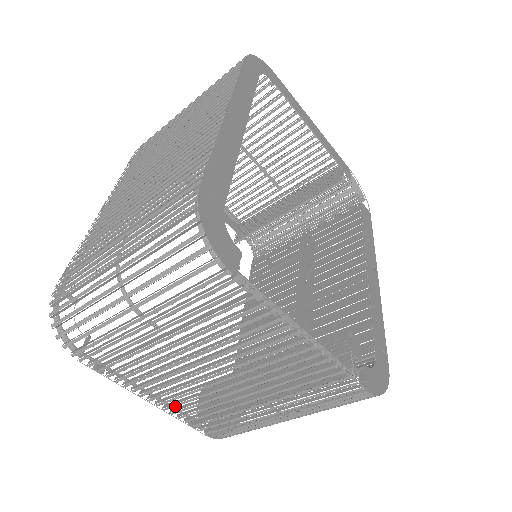
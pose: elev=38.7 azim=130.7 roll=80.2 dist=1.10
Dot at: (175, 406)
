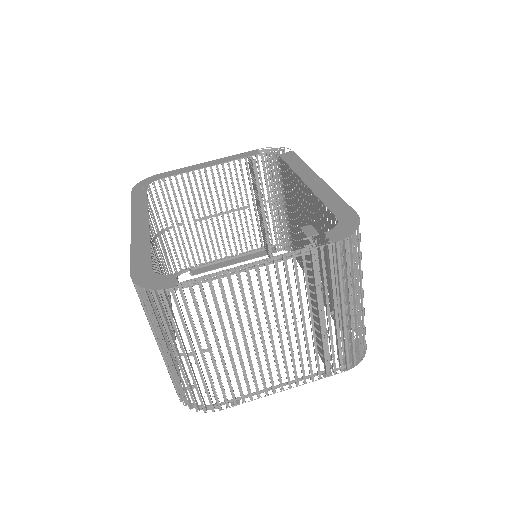
Dot at: (297, 376)
